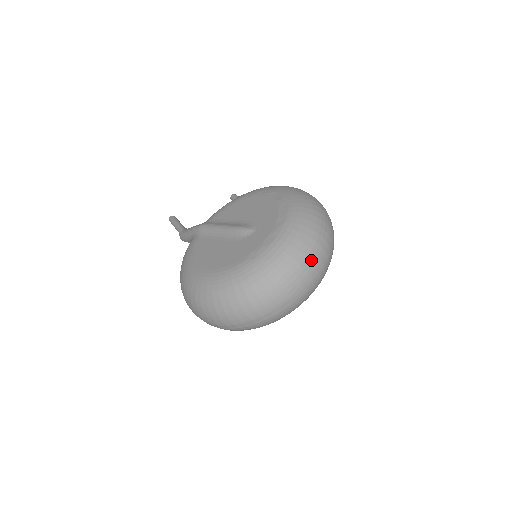
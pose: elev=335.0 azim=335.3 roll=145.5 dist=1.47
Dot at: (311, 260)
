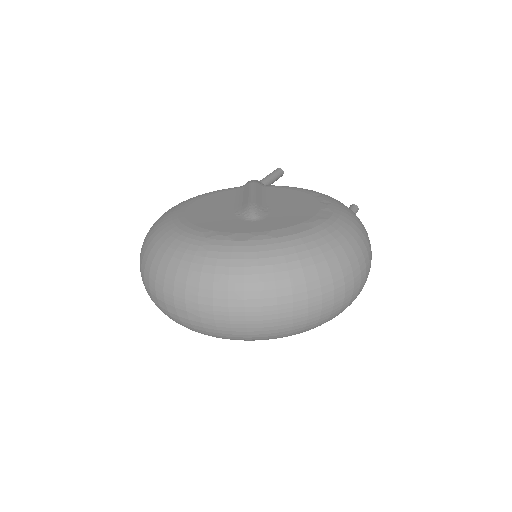
Dot at: (247, 300)
